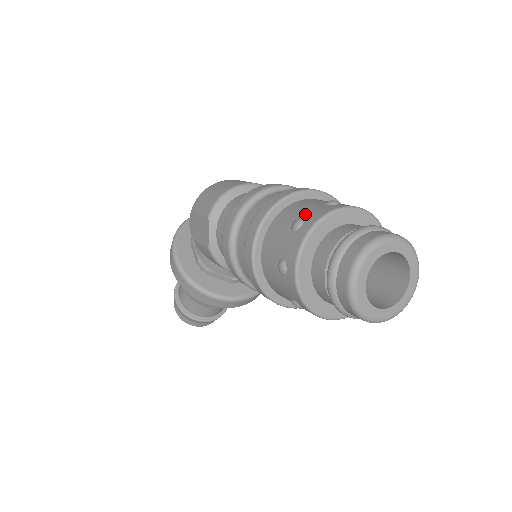
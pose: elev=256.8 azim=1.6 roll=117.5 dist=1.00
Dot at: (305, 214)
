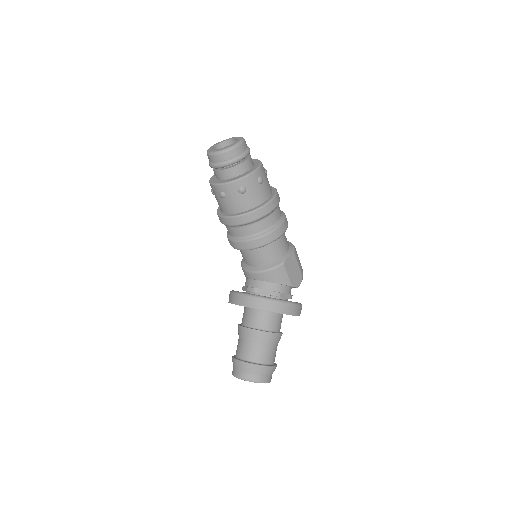
Dot at: occluded
